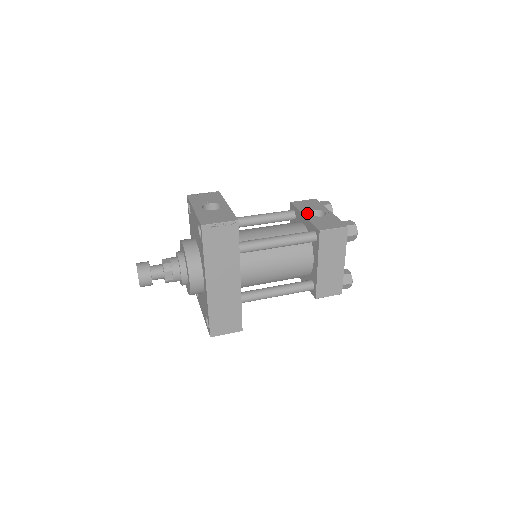
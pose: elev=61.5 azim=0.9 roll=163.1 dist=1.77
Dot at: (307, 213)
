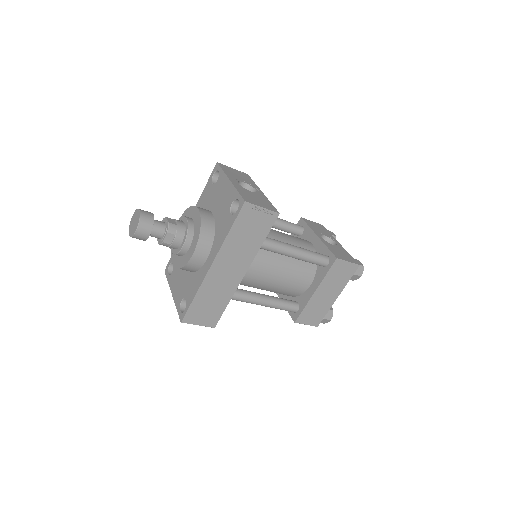
Dot at: (320, 235)
